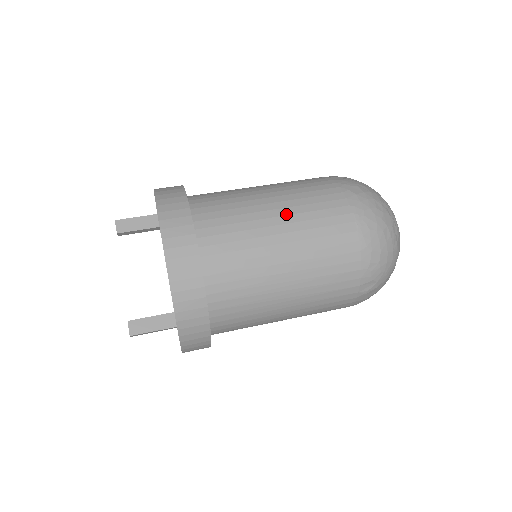
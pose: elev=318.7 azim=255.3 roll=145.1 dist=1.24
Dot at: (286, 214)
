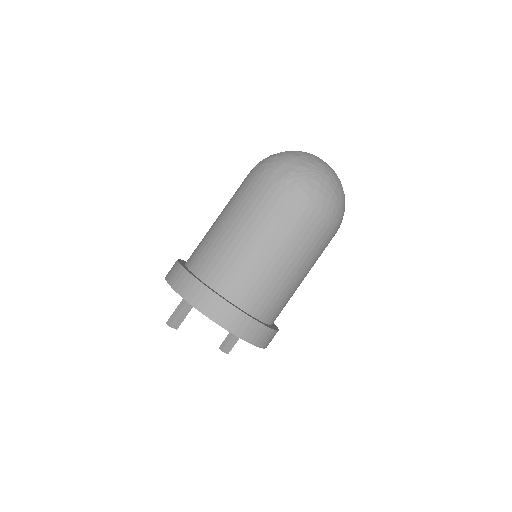
Dot at: (288, 256)
